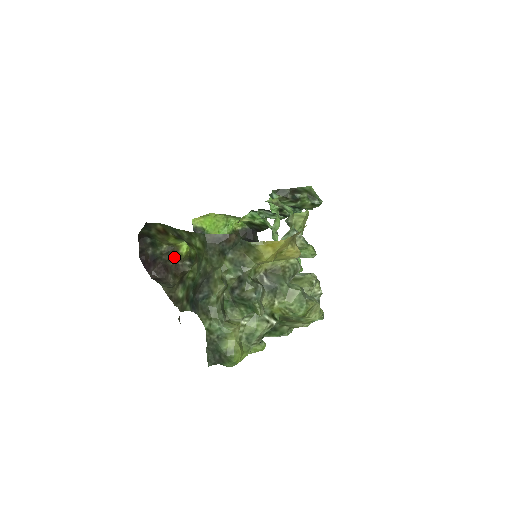
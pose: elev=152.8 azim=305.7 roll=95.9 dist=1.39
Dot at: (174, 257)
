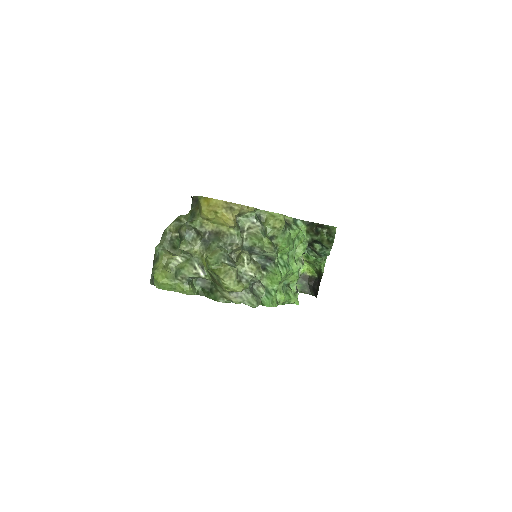
Dot at: occluded
